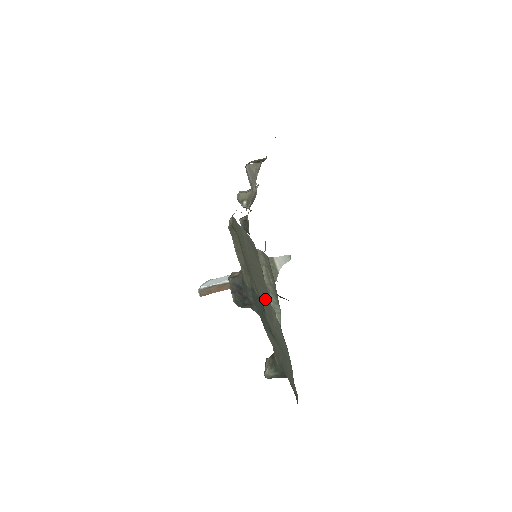
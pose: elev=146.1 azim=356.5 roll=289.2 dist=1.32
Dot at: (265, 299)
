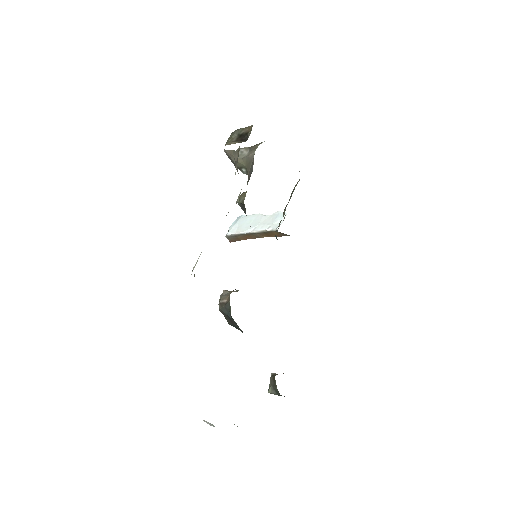
Dot at: occluded
